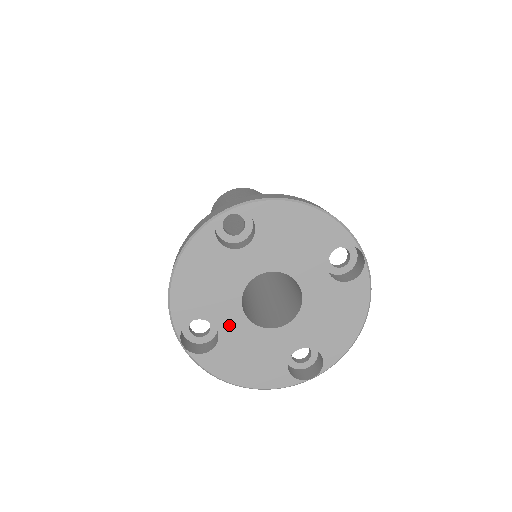
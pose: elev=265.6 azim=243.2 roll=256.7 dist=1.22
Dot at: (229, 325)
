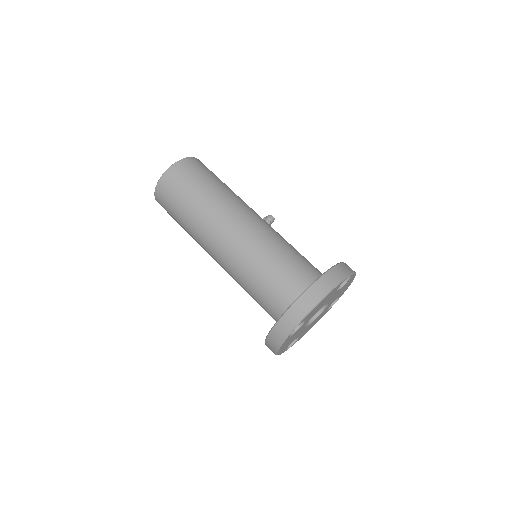
Dot at: occluded
